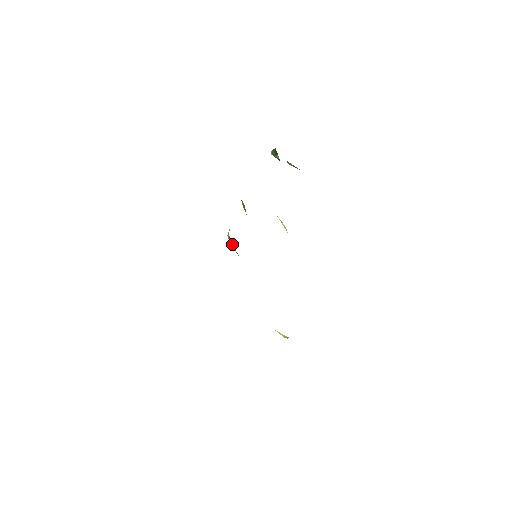
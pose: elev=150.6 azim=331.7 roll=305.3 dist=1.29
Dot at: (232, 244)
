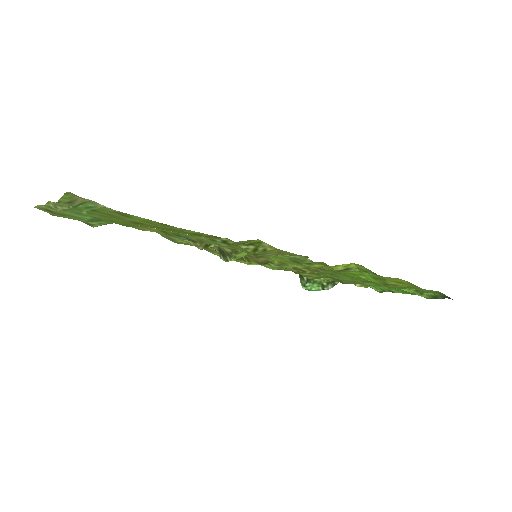
Dot at: (222, 254)
